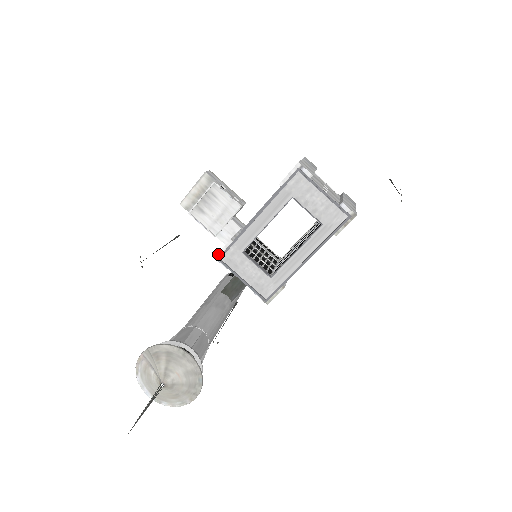
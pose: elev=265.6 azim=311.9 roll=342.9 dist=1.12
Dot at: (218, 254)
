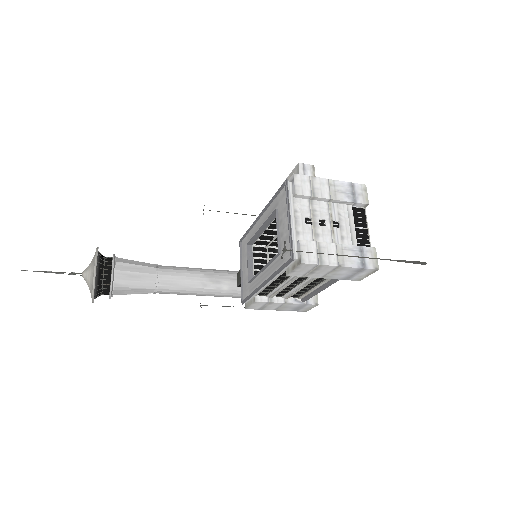
Dot at: occluded
